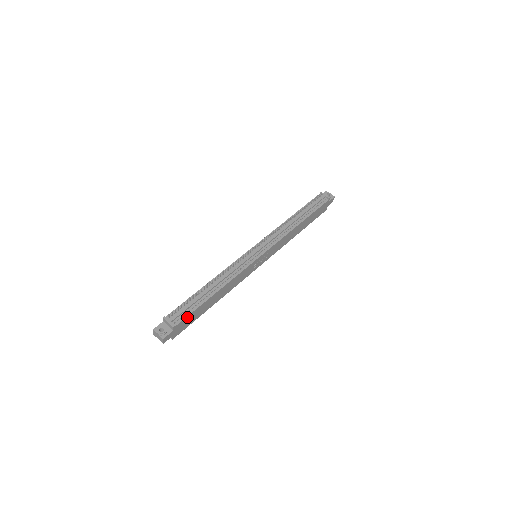
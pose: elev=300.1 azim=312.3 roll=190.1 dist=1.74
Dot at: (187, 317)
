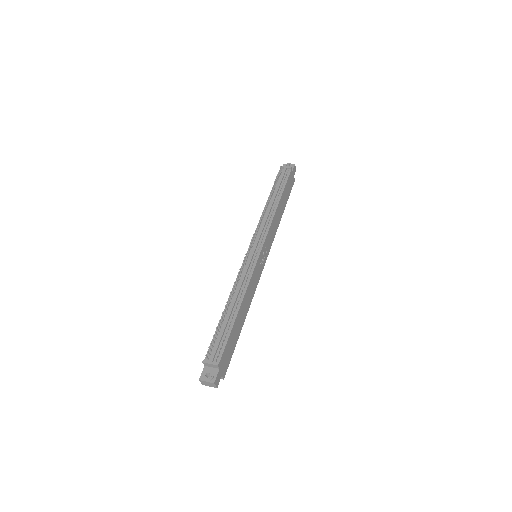
Dot at: (225, 348)
